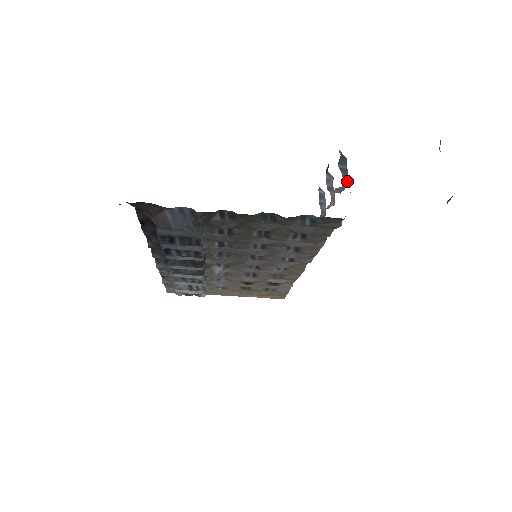
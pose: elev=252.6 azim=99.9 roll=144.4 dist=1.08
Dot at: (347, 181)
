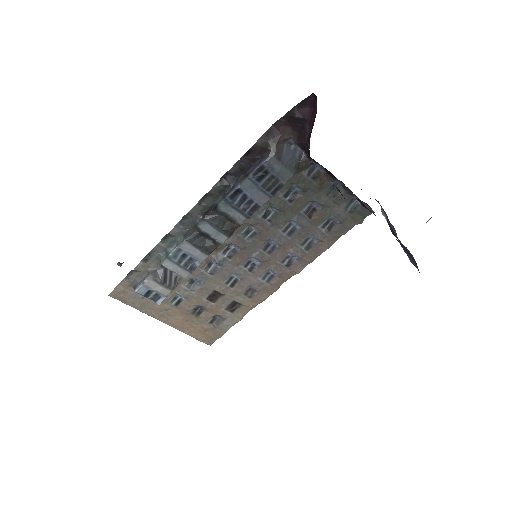
Dot at: occluded
